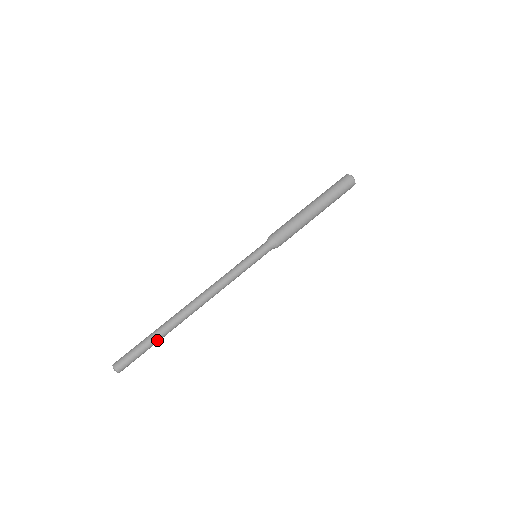
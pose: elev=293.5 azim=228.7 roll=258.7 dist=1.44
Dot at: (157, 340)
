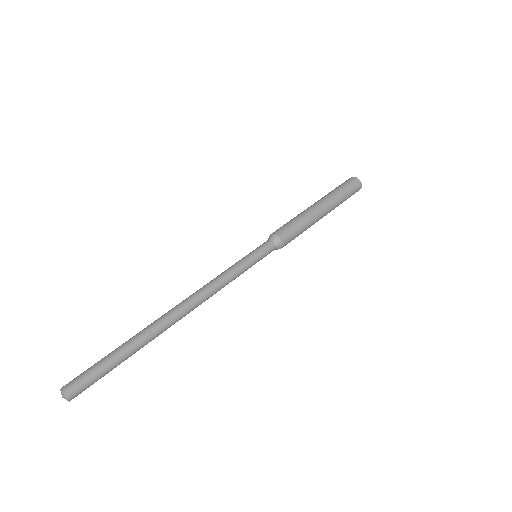
Dot at: (129, 356)
